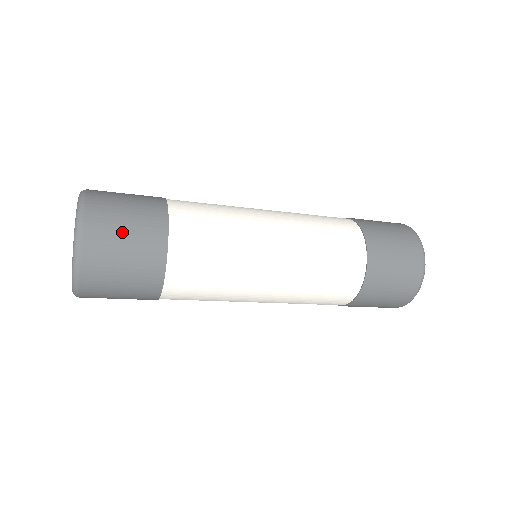
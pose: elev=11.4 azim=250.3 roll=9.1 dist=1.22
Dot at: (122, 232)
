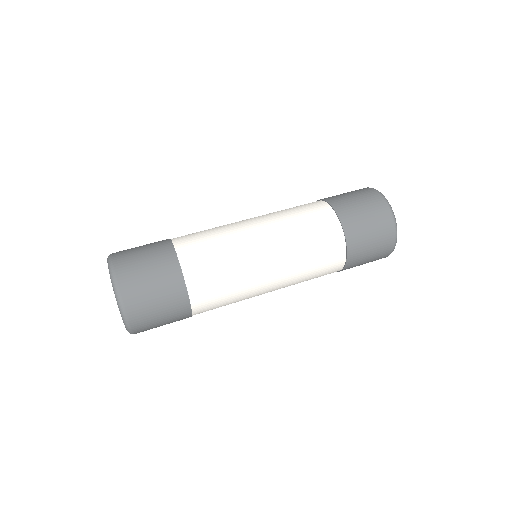
Dot at: (158, 317)
